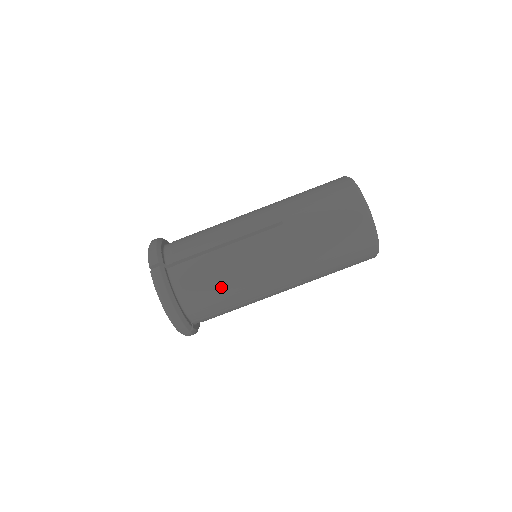
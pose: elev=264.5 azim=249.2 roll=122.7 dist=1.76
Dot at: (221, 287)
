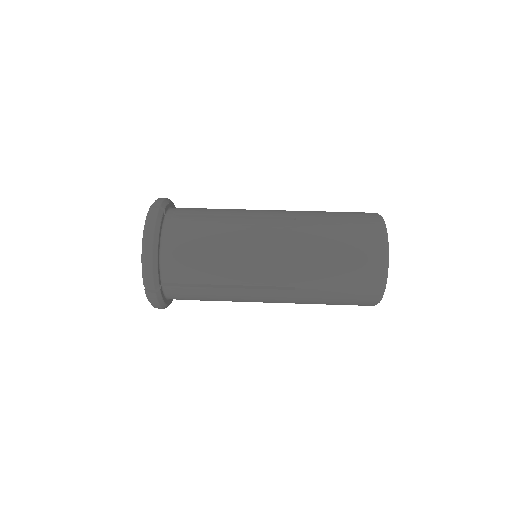
Dot at: (209, 252)
